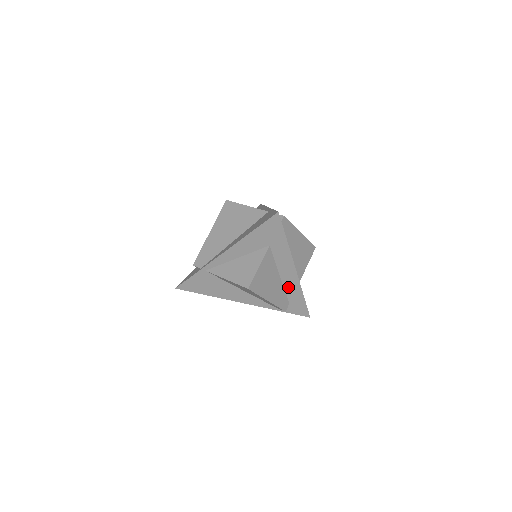
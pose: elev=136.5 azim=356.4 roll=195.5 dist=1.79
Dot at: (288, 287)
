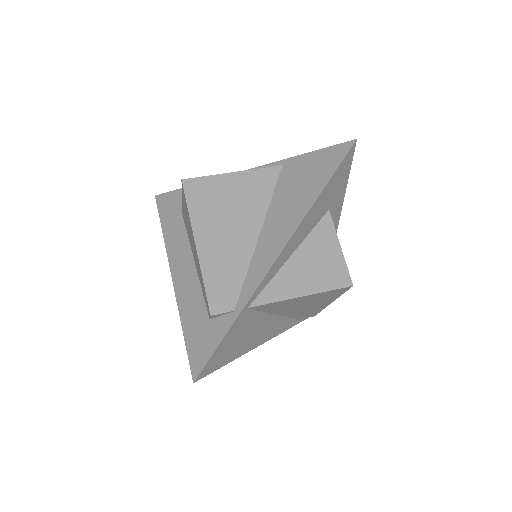
Dot at: occluded
